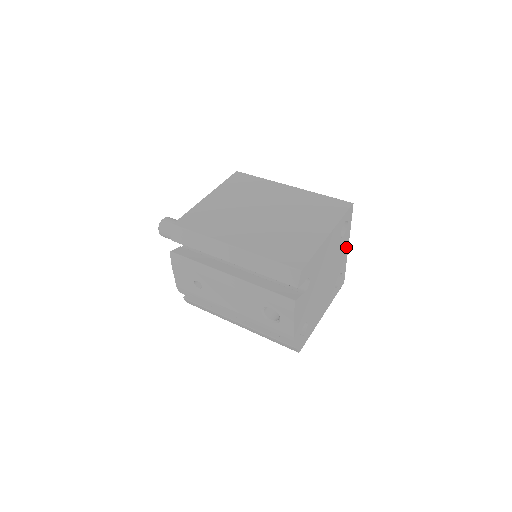
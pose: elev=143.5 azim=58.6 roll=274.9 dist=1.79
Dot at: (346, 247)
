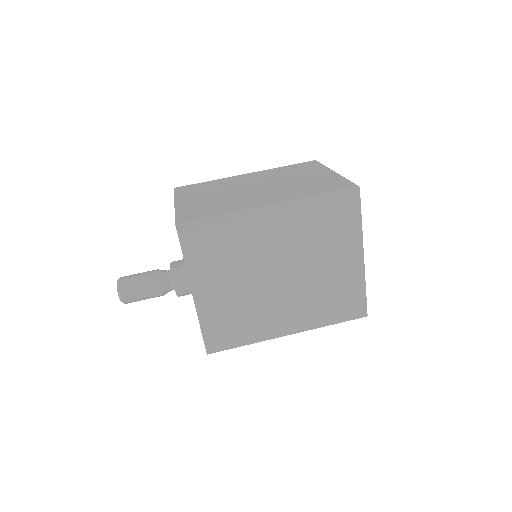
Dot at: occluded
